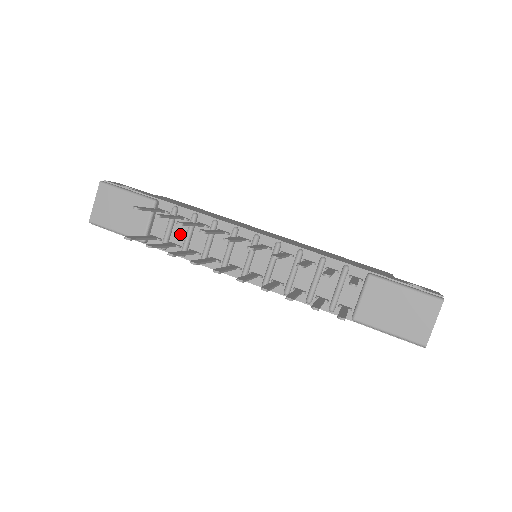
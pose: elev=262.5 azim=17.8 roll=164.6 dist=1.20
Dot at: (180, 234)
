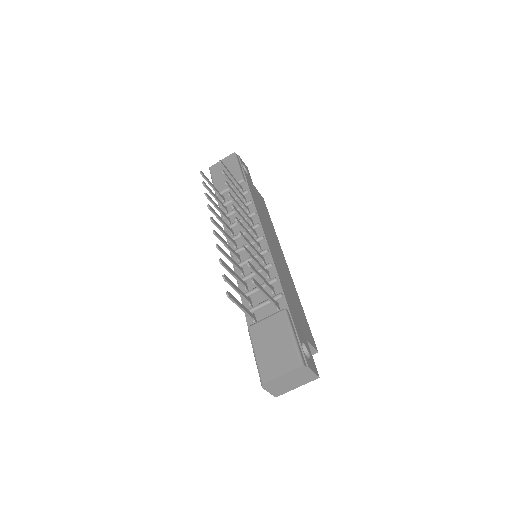
Dot at: occluded
